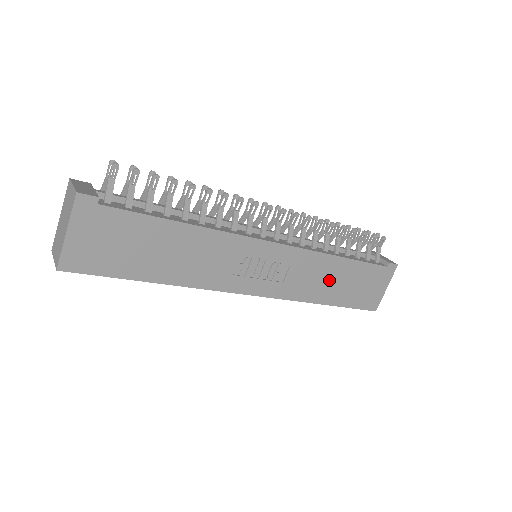
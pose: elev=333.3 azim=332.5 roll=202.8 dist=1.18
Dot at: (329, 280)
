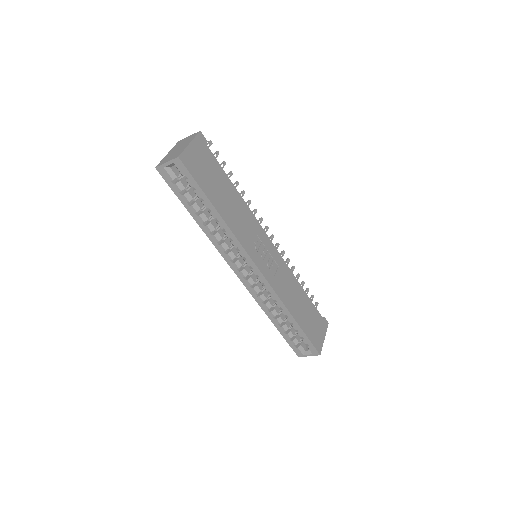
Dot at: (296, 299)
